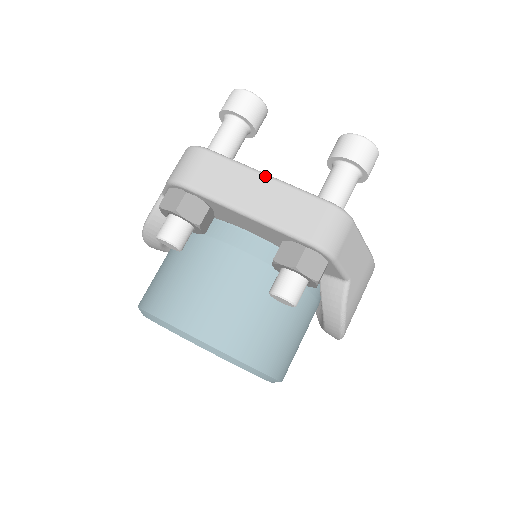
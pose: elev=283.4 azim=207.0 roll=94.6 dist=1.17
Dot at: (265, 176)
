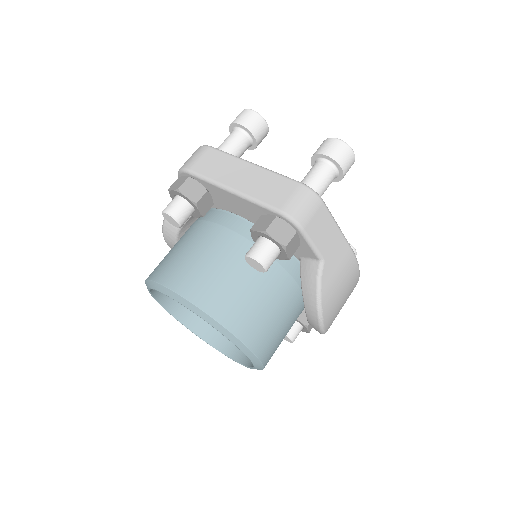
Dot at: (252, 164)
